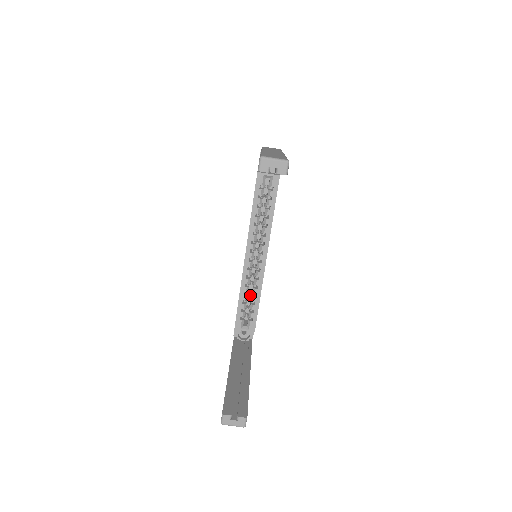
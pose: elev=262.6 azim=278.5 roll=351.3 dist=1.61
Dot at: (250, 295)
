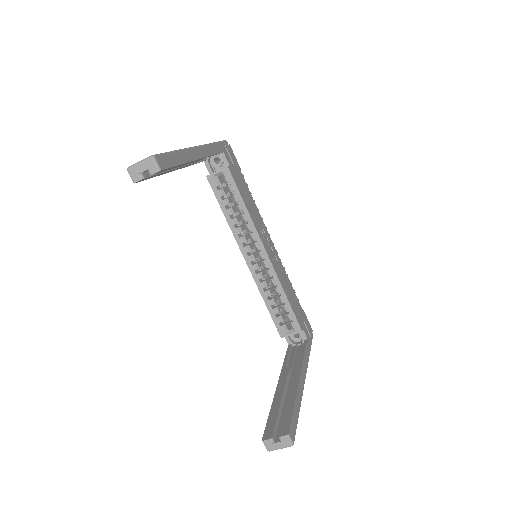
Dot at: occluded
